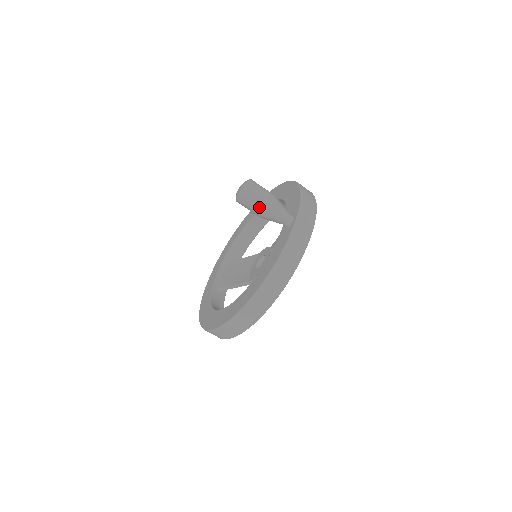
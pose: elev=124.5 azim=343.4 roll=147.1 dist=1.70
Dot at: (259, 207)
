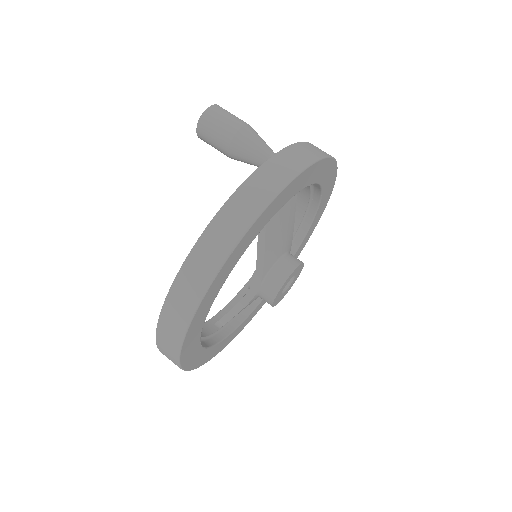
Dot at: (221, 133)
